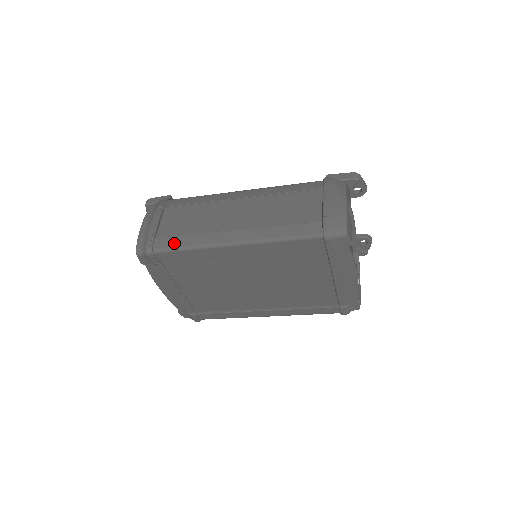
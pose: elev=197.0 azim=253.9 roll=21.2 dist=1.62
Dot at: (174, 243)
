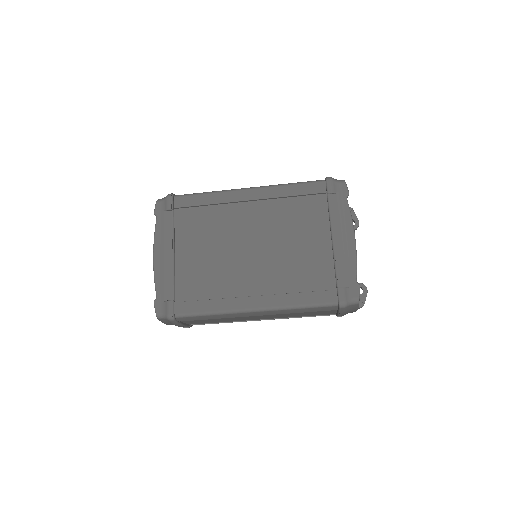
Dot at: occluded
